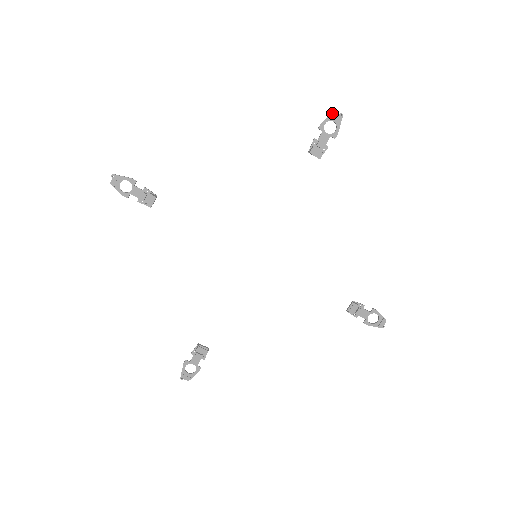
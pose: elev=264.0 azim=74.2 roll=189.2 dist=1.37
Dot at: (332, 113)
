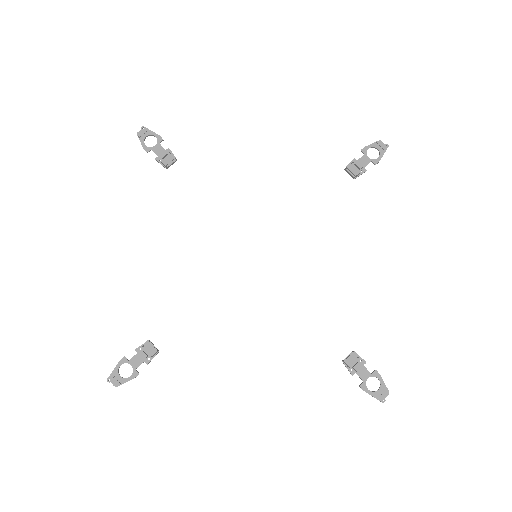
Dot at: (378, 141)
